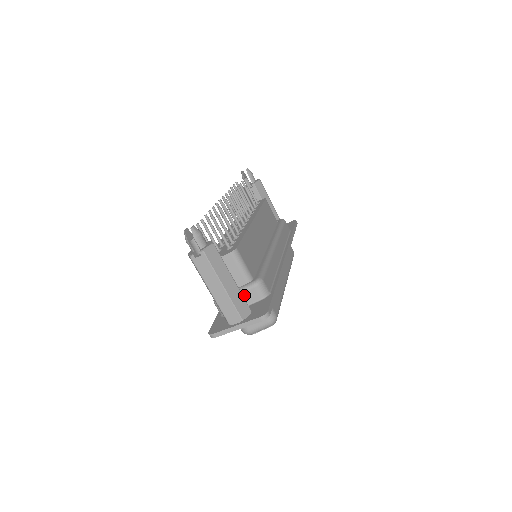
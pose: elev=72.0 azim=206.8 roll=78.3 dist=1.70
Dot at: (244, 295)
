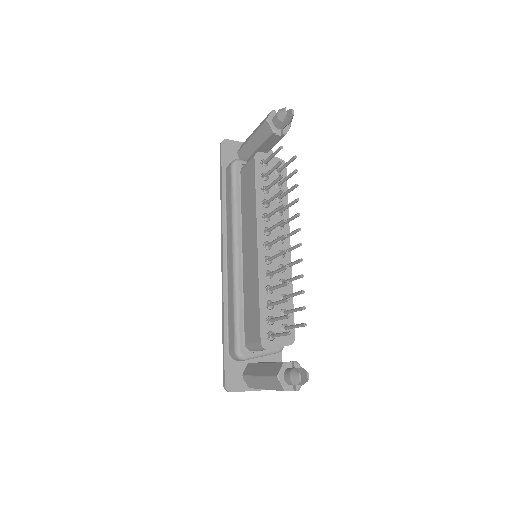
Dot at: occluded
